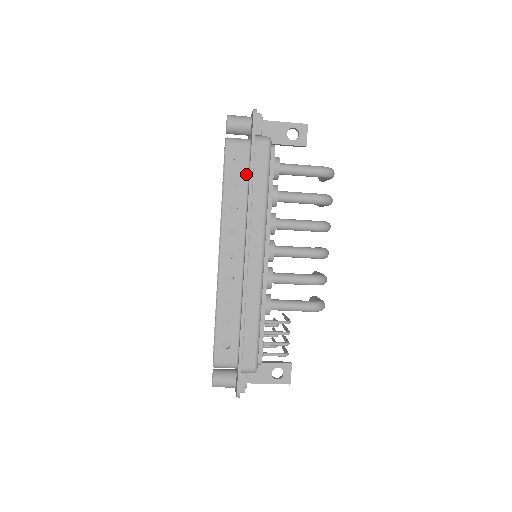
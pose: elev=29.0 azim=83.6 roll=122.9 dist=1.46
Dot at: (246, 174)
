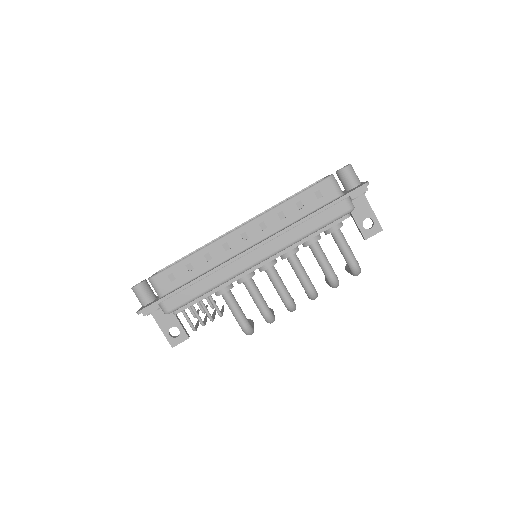
Dot at: (315, 208)
